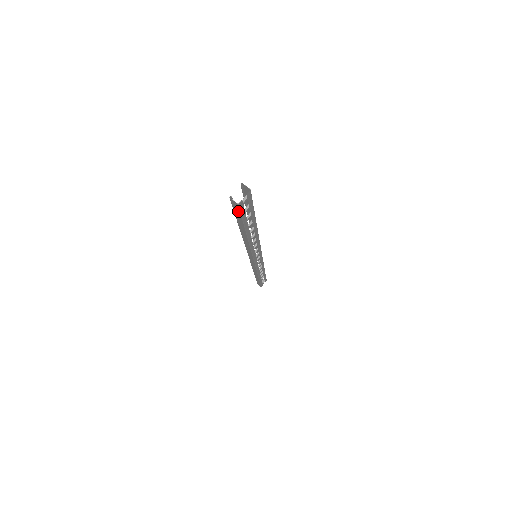
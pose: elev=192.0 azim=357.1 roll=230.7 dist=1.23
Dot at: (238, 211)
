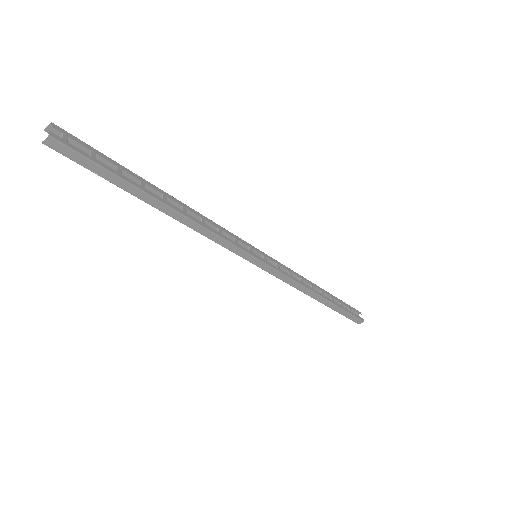
Dot at: (76, 155)
